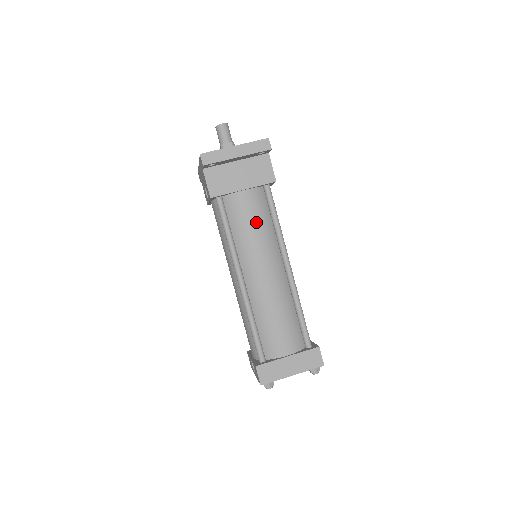
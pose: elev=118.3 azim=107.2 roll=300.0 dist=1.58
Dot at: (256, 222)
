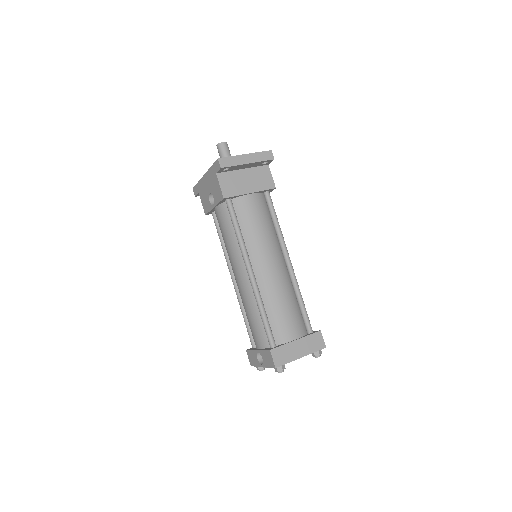
Dot at: (261, 221)
